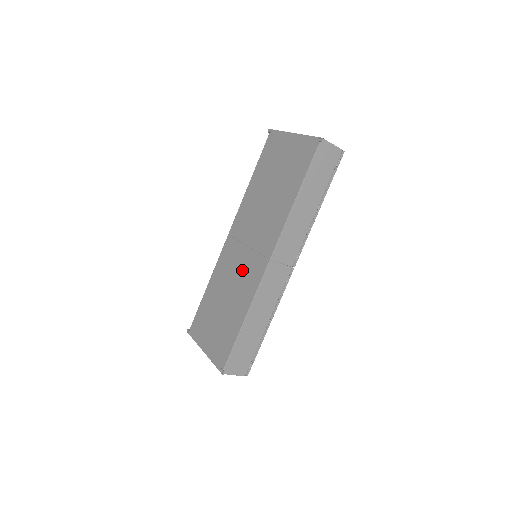
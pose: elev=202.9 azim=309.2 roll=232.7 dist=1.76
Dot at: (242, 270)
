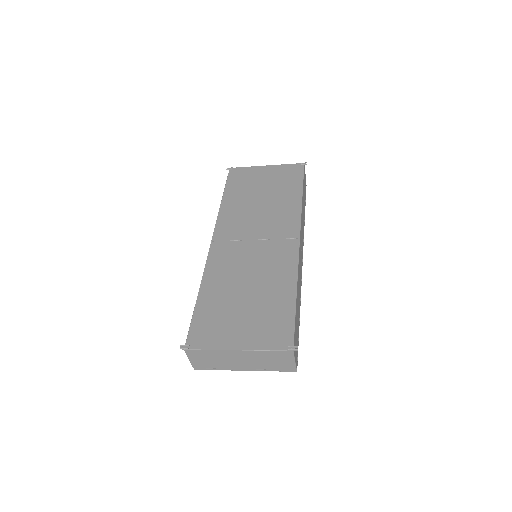
Dot at: (260, 257)
